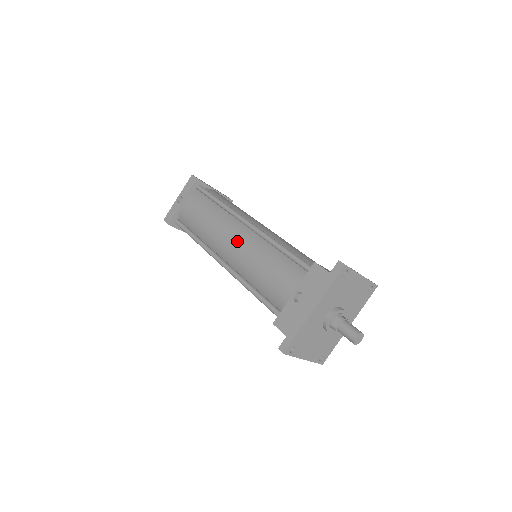
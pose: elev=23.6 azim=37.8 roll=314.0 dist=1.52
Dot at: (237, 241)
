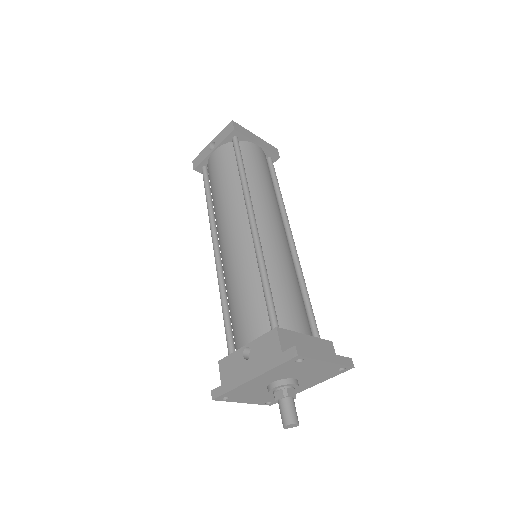
Dot at: (233, 239)
